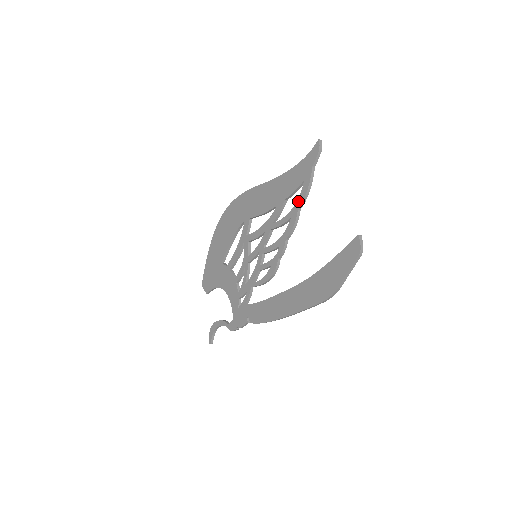
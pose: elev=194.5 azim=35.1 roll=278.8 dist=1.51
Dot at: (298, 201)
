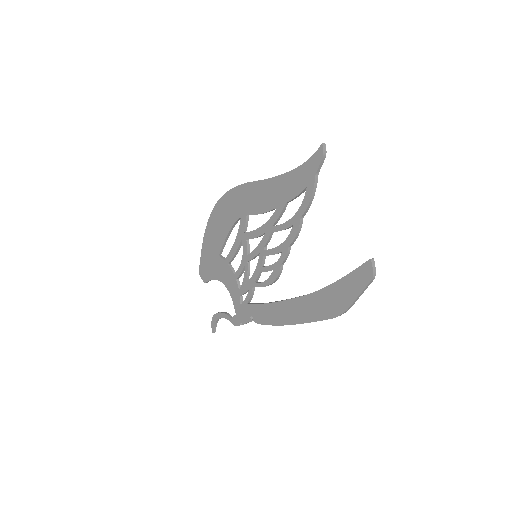
Dot at: (301, 208)
